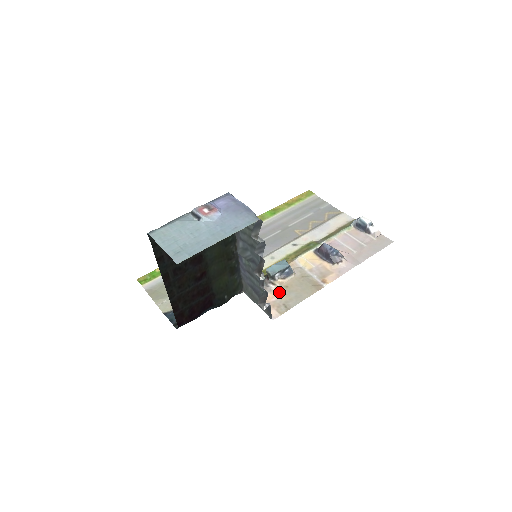
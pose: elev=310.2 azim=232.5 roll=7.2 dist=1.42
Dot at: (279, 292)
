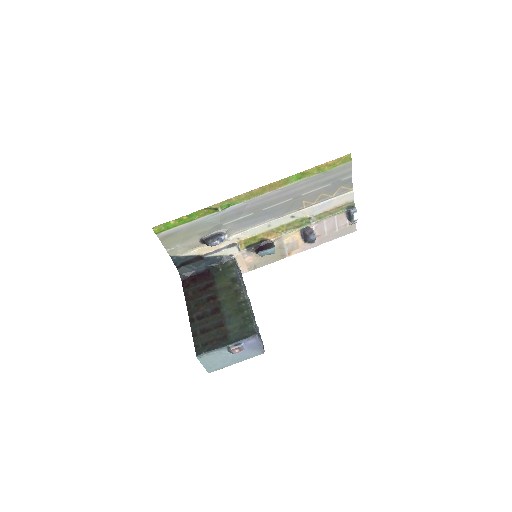
Dot at: (257, 257)
